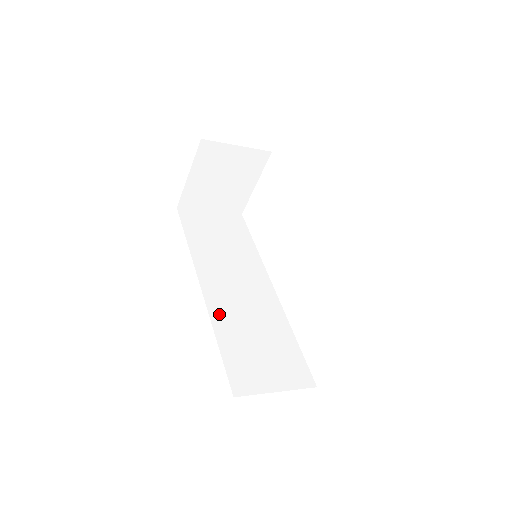
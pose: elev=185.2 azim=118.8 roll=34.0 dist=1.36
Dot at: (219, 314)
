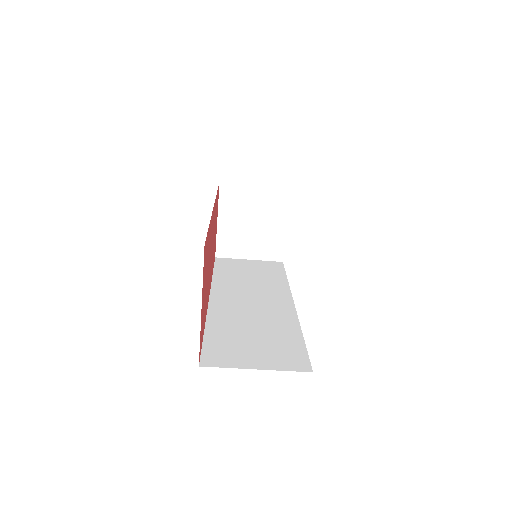
Dot at: (218, 314)
